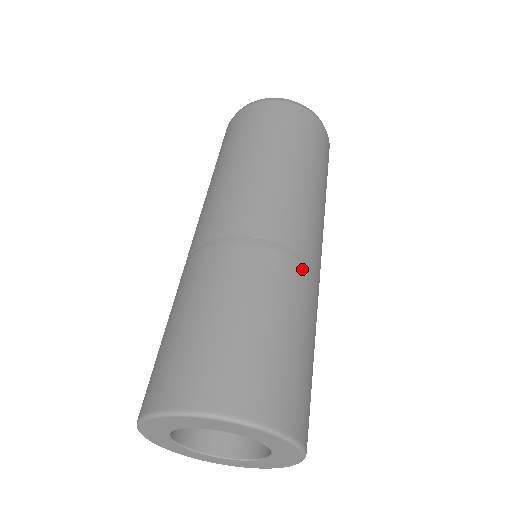
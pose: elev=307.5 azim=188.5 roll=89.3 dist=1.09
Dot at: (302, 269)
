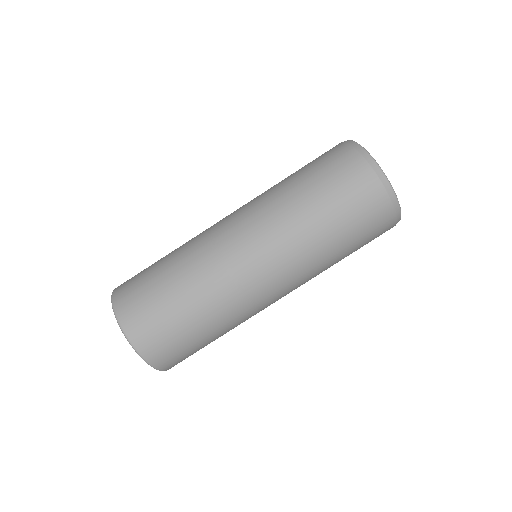
Dot at: (249, 311)
